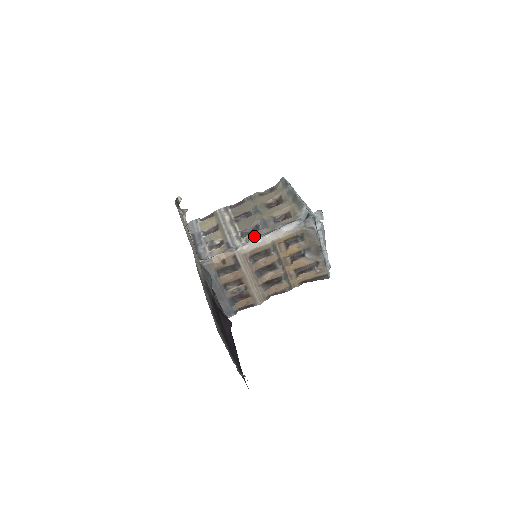
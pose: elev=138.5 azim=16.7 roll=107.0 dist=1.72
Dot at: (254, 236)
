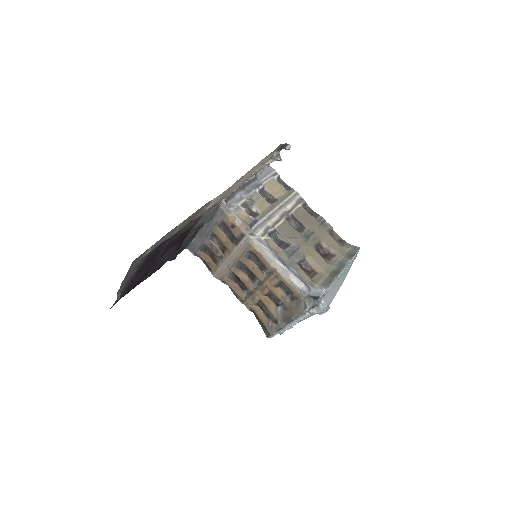
Dot at: (274, 247)
